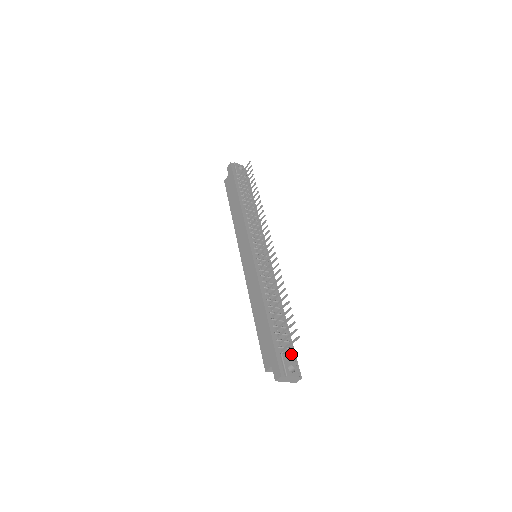
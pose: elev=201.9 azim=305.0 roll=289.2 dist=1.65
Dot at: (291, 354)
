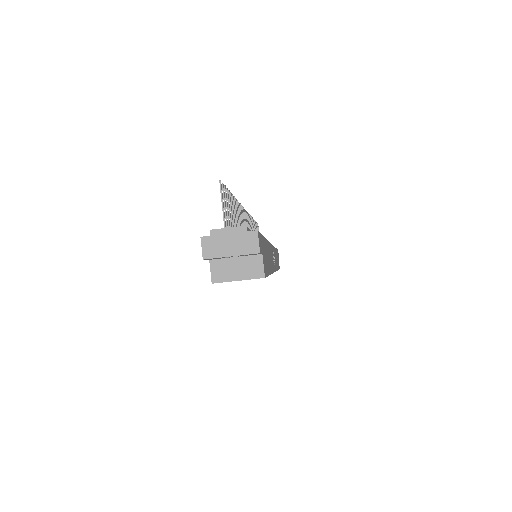
Dot at: occluded
